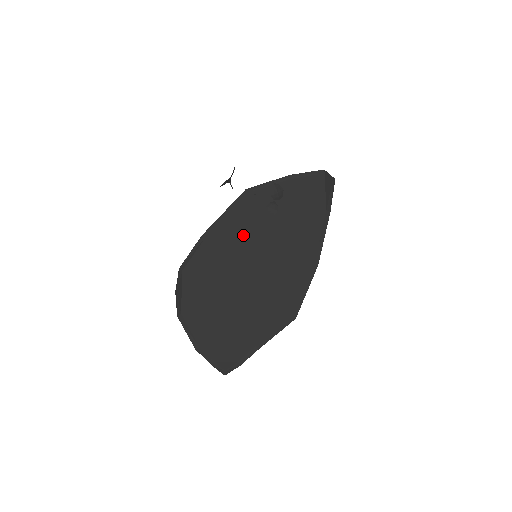
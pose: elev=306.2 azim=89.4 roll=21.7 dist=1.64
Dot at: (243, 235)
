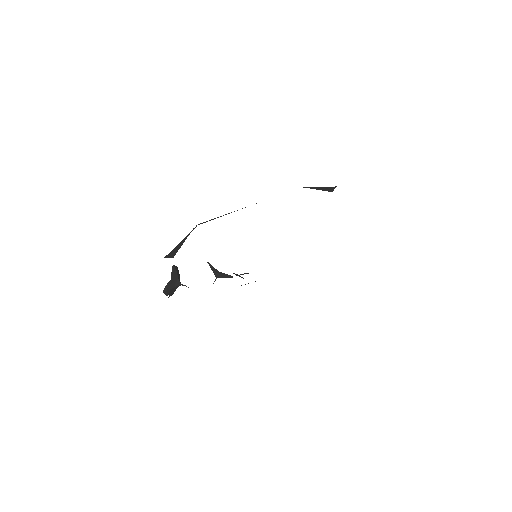
Dot at: occluded
